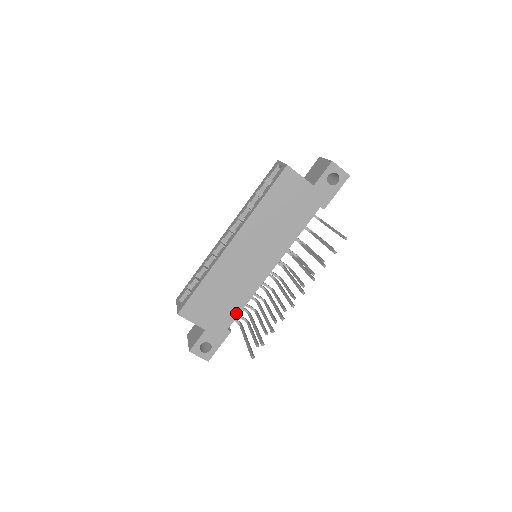
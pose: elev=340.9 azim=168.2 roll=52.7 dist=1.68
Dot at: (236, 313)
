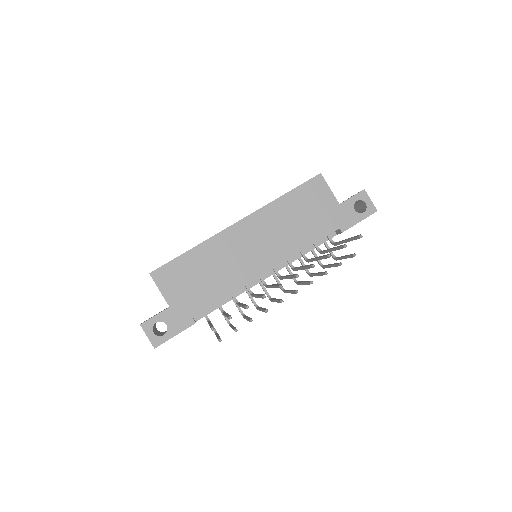
Dot at: (211, 303)
